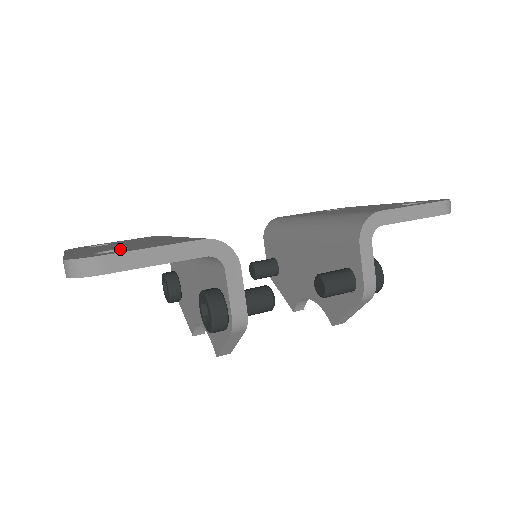
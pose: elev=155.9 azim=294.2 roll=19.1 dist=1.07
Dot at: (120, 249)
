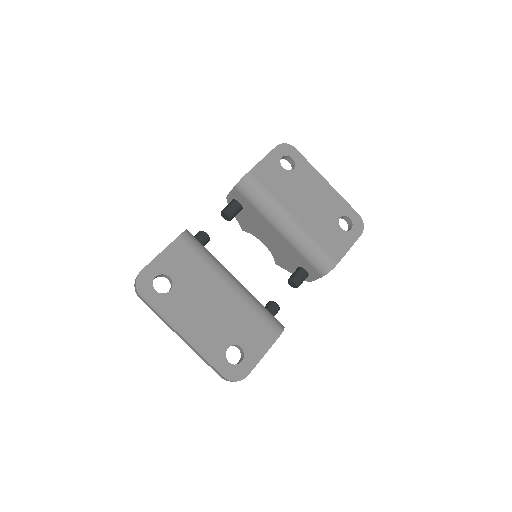
Dot at: (234, 345)
